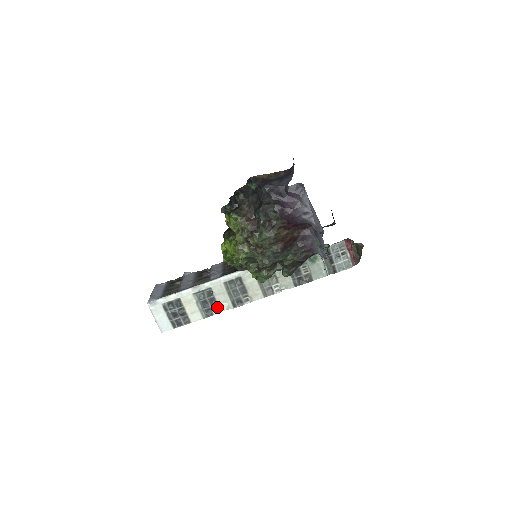
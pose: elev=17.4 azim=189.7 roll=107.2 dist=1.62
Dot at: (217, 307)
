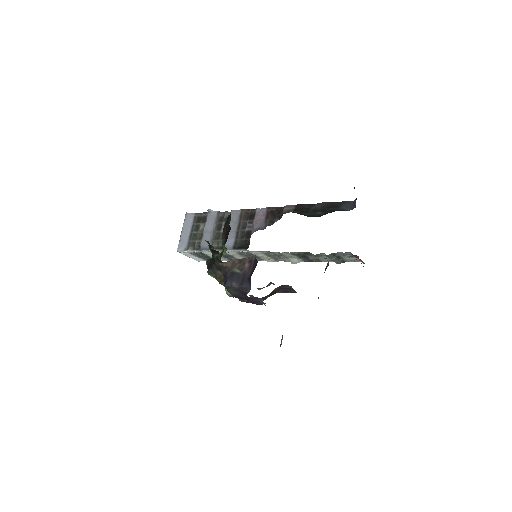
Dot at: occluded
